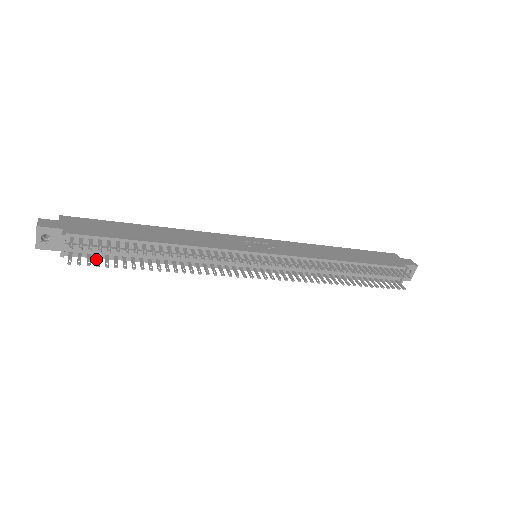
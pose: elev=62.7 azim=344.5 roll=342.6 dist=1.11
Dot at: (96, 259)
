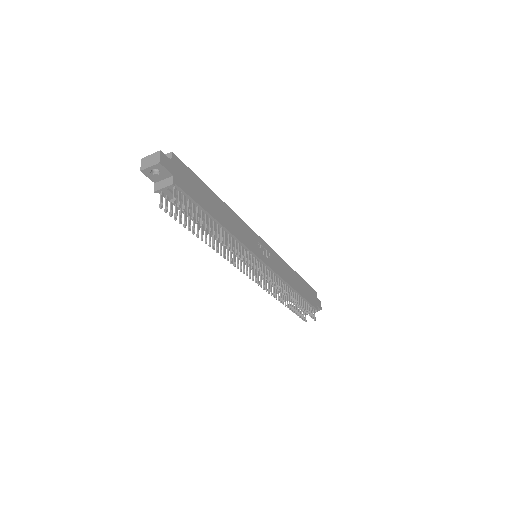
Dot at: (176, 211)
